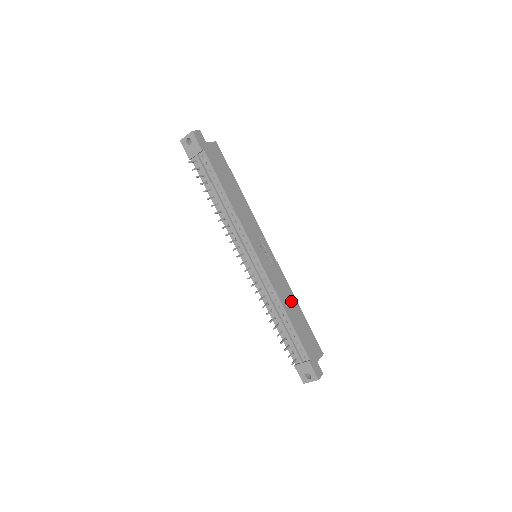
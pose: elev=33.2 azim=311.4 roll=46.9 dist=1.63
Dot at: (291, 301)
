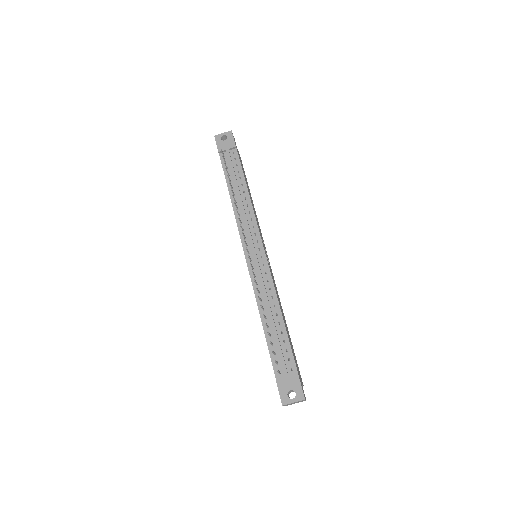
Dot at: (282, 311)
